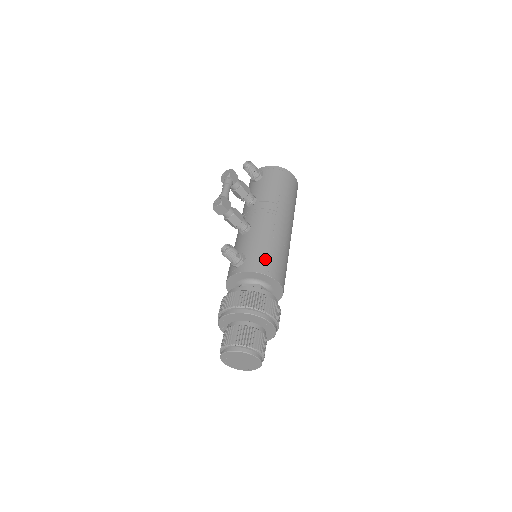
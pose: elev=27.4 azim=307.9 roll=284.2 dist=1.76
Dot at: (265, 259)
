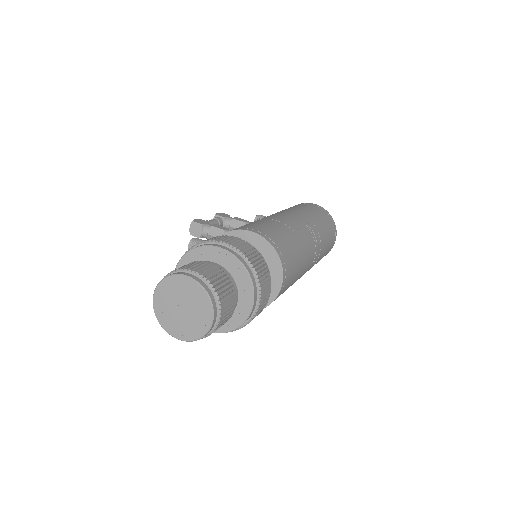
Dot at: occluded
